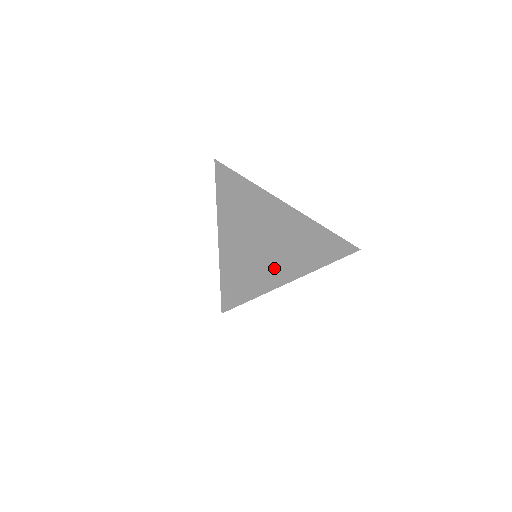
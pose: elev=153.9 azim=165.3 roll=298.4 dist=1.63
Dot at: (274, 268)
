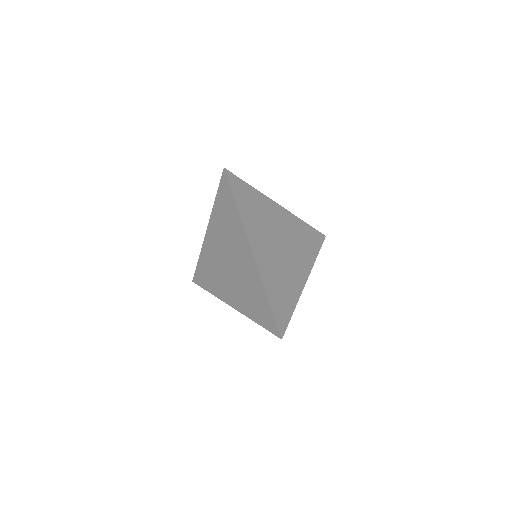
Dot at: (293, 279)
